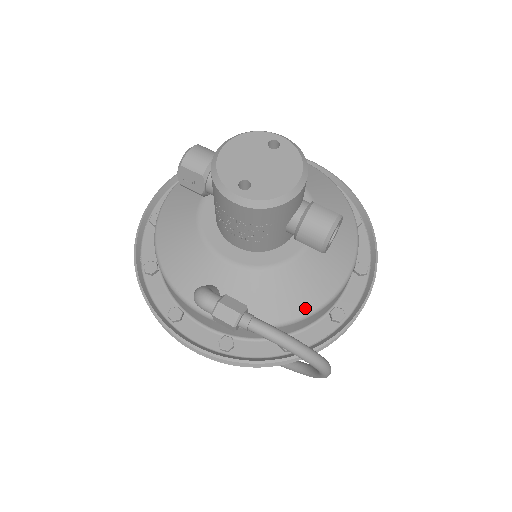
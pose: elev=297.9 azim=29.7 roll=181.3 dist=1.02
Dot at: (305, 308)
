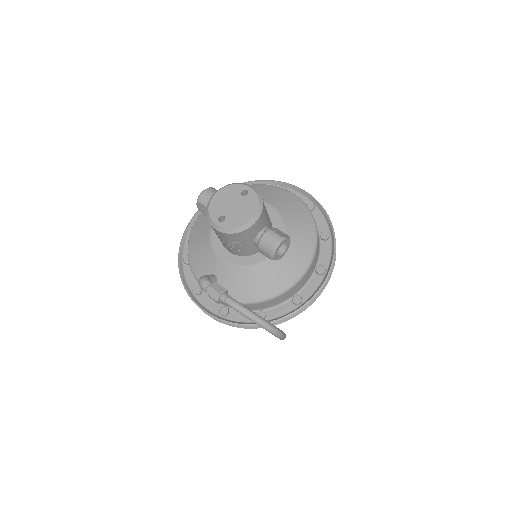
Dot at: (269, 294)
